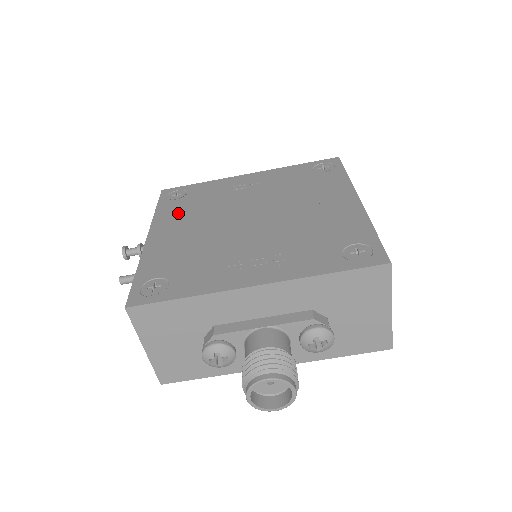
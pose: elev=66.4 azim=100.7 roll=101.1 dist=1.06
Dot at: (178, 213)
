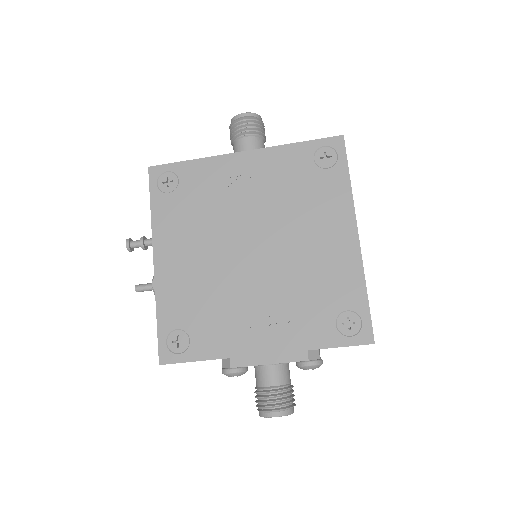
Dot at: (176, 222)
